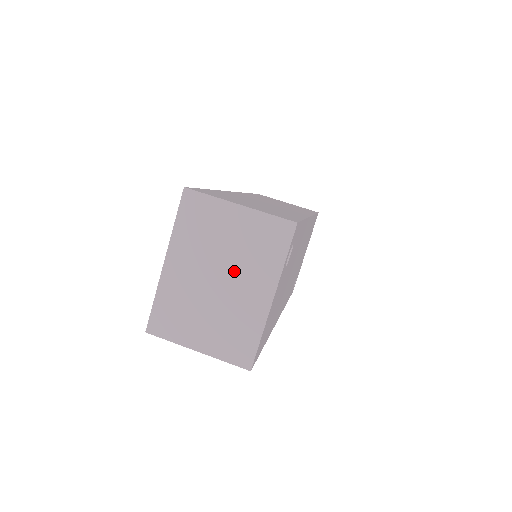
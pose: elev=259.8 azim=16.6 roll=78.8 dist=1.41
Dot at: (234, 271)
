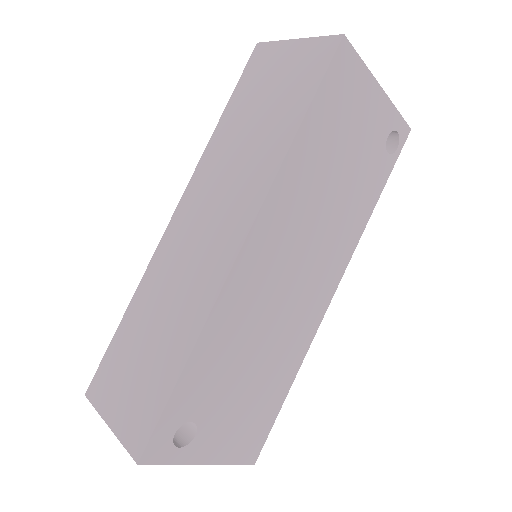
Dot at: occluded
